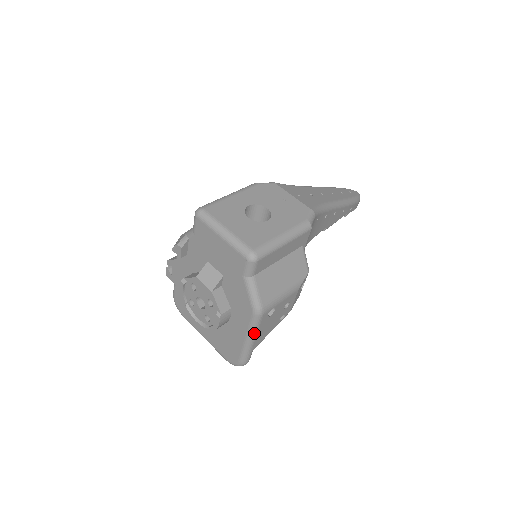
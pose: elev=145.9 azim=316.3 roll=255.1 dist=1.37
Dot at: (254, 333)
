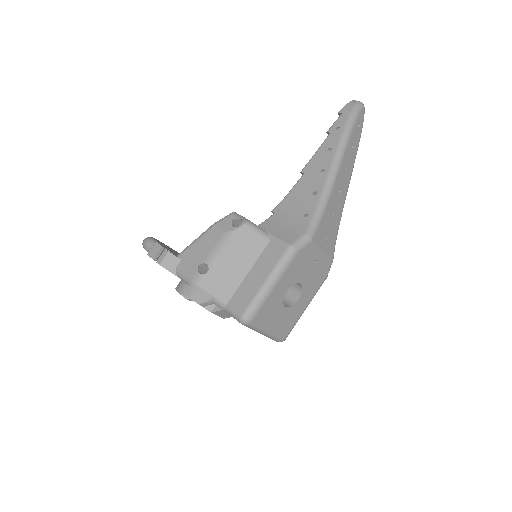
Dot at: occluded
